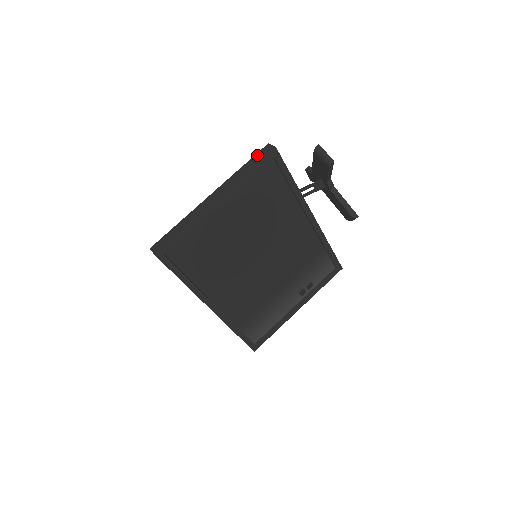
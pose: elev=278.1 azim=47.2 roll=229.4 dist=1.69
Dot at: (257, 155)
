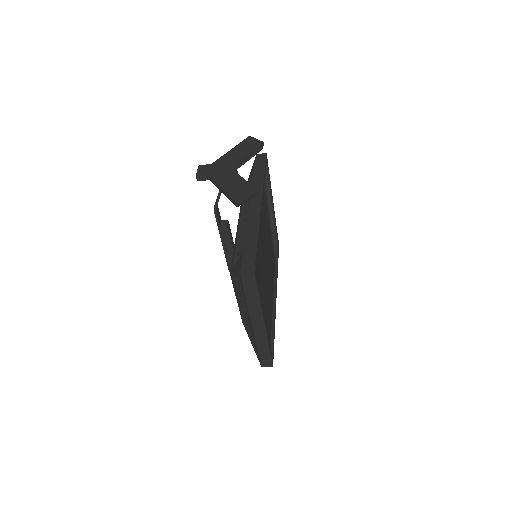
Dot at: (246, 286)
